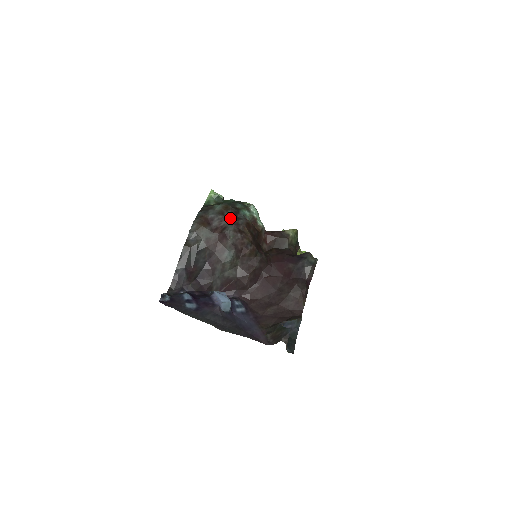
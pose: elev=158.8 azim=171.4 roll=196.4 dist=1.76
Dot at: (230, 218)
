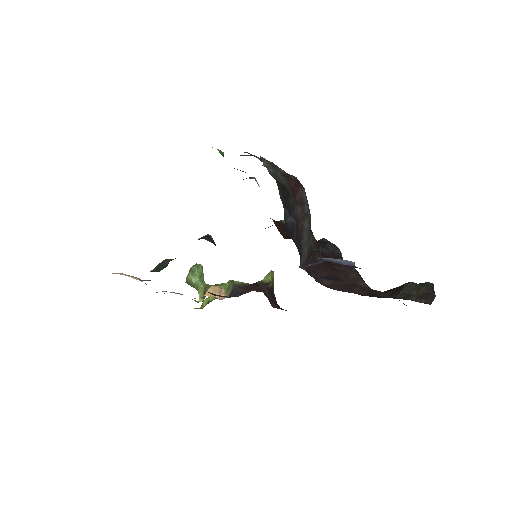
Dot at: occluded
